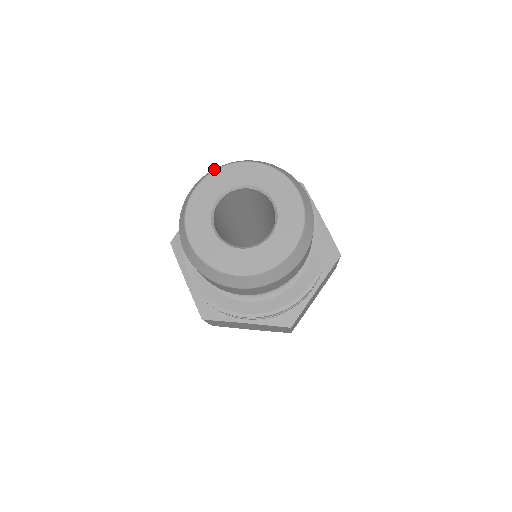
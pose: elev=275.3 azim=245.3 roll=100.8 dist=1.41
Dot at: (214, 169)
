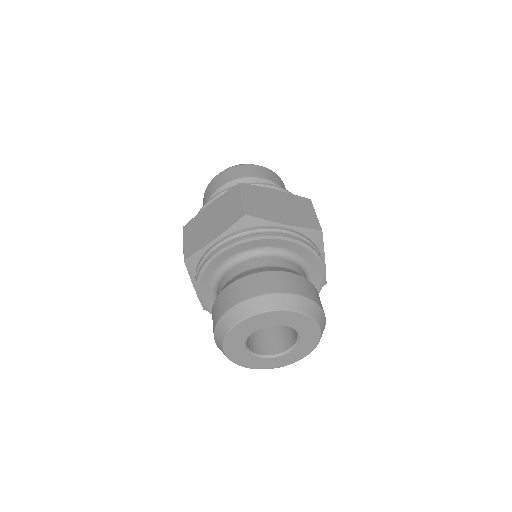
Dot at: (219, 334)
